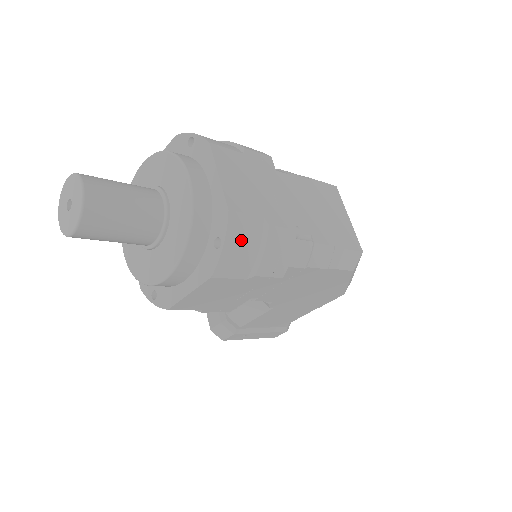
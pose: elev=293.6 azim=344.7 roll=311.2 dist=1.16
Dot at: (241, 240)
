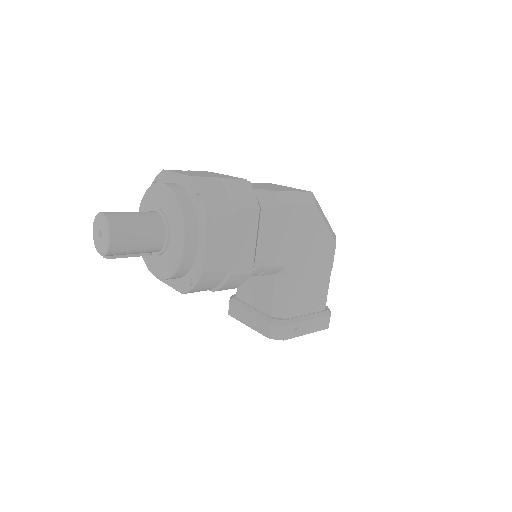
Dot at: (211, 189)
